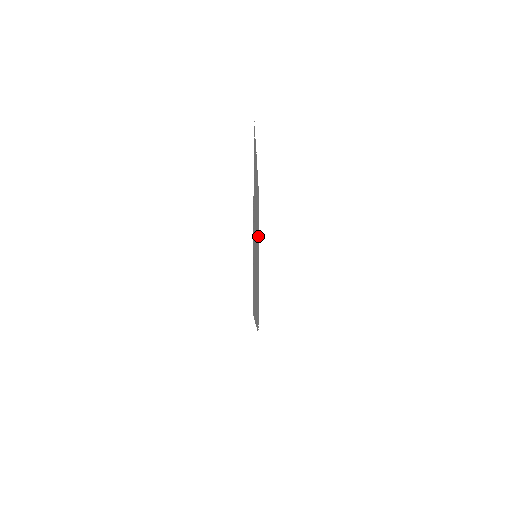
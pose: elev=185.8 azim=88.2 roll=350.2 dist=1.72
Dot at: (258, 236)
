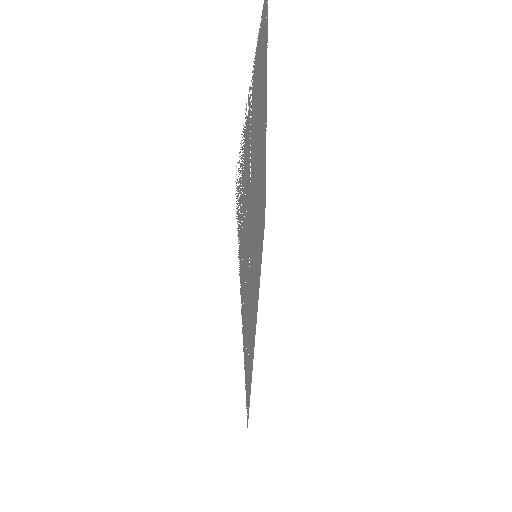
Dot at: occluded
